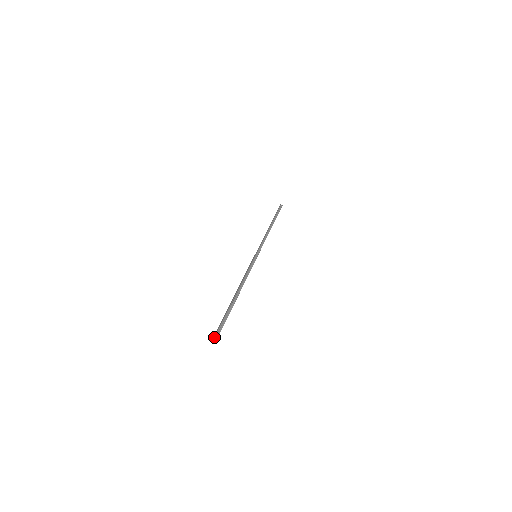
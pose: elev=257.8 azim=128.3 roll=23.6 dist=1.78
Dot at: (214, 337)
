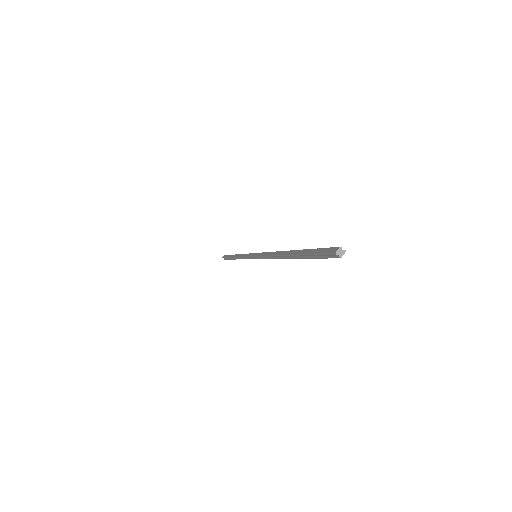
Dot at: (336, 253)
